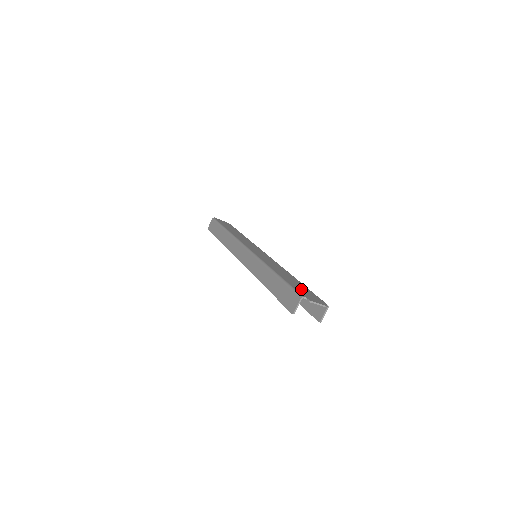
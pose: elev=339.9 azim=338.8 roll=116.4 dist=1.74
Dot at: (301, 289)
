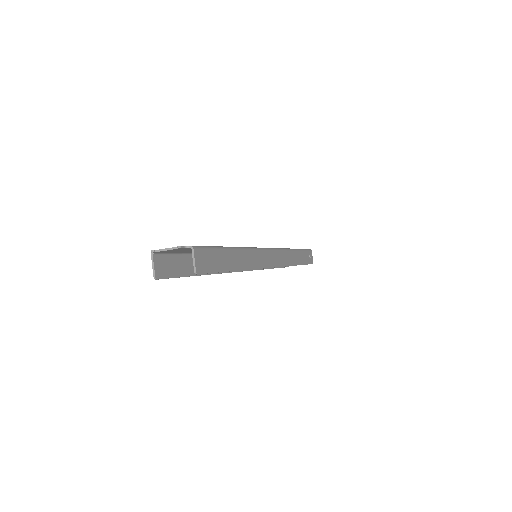
Dot at: occluded
